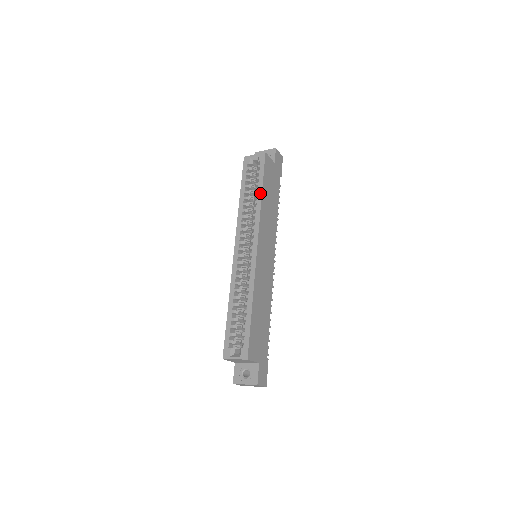
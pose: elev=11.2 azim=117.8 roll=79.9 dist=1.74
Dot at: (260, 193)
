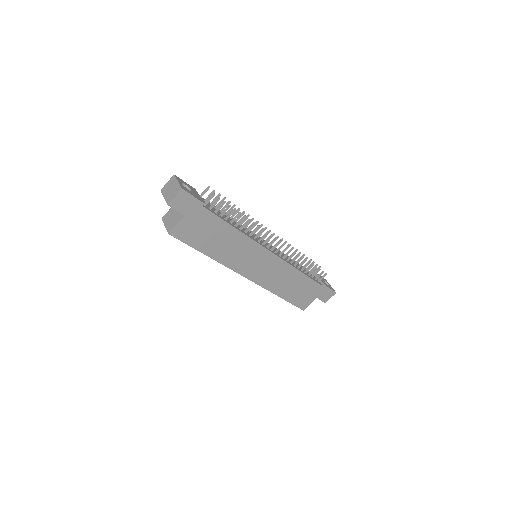
Dot at: (206, 255)
